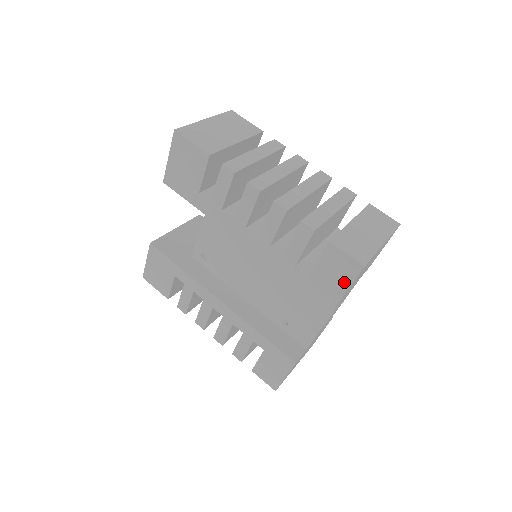
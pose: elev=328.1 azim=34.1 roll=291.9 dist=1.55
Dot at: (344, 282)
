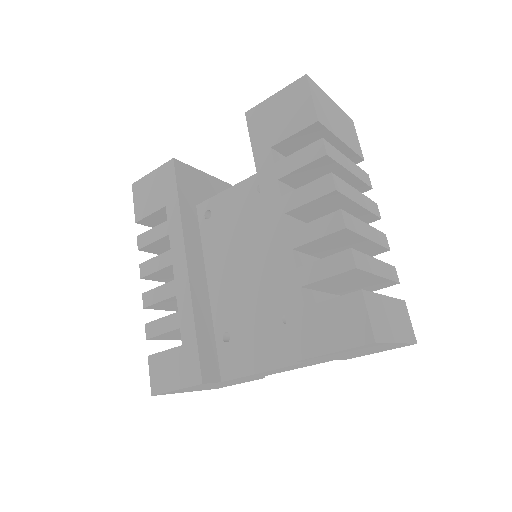
Dot at: (338, 342)
